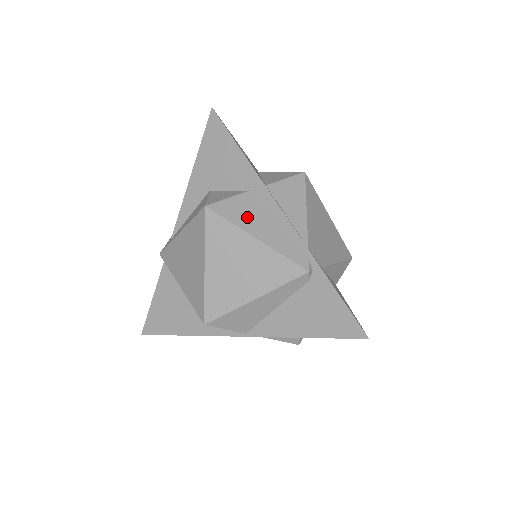
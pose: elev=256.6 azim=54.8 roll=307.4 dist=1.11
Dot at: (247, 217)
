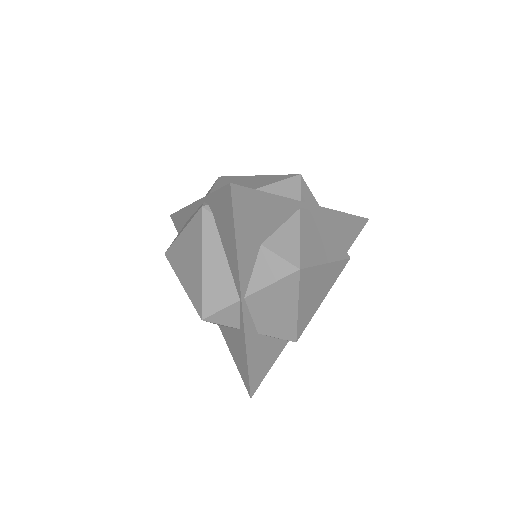
Dot at: occluded
